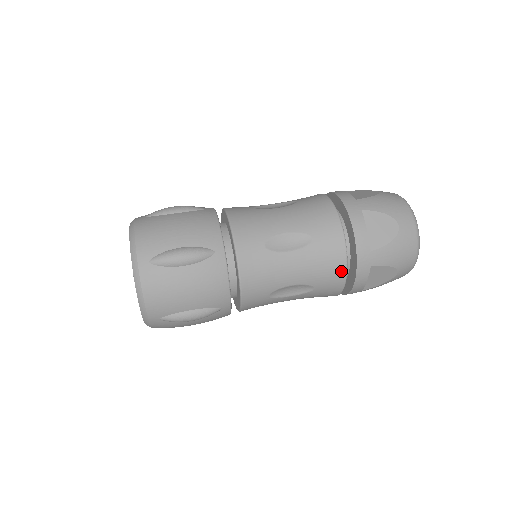
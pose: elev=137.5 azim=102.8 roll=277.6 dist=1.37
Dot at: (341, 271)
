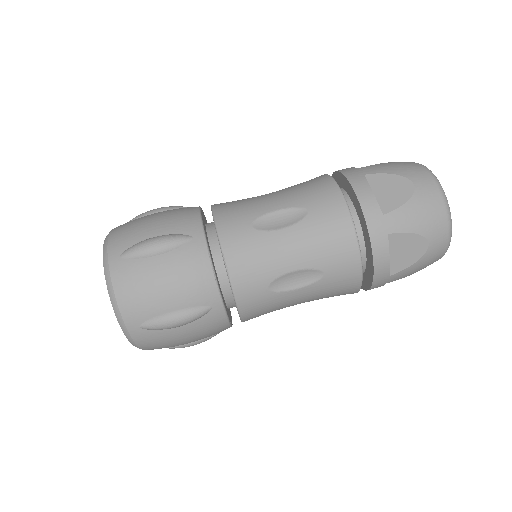
Dot at: (351, 244)
